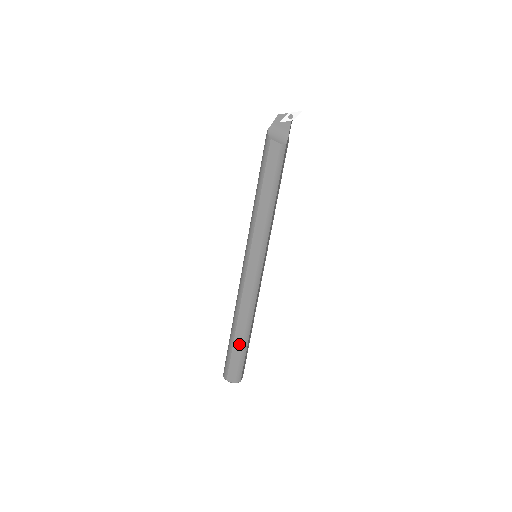
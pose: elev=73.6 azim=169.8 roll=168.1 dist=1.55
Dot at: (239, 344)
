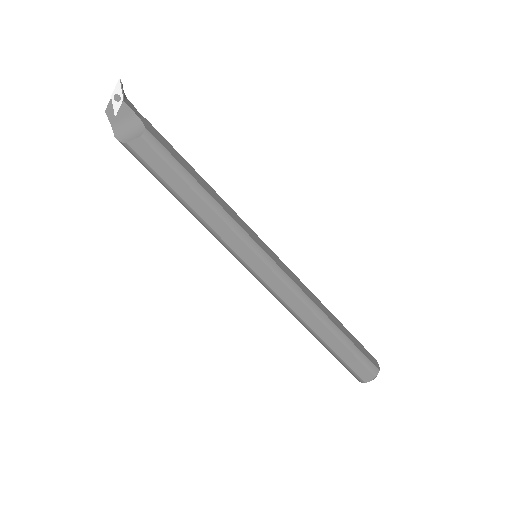
Dot at: (338, 345)
